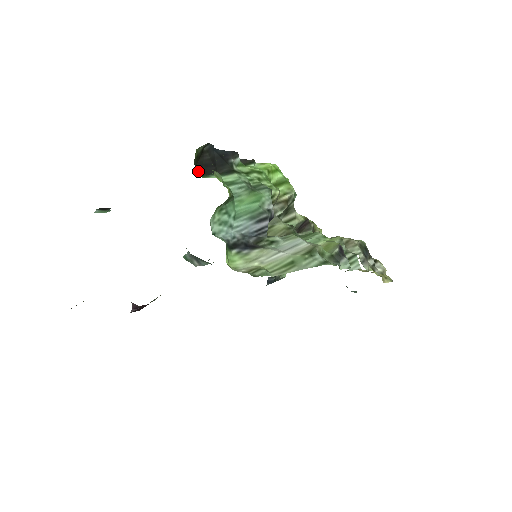
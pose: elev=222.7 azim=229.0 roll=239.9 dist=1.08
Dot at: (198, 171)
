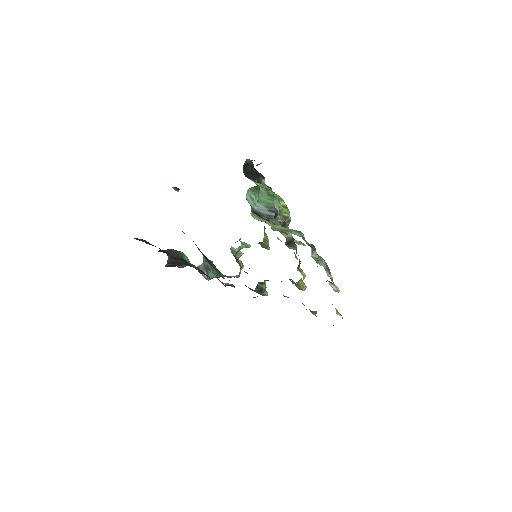
Dot at: (243, 172)
